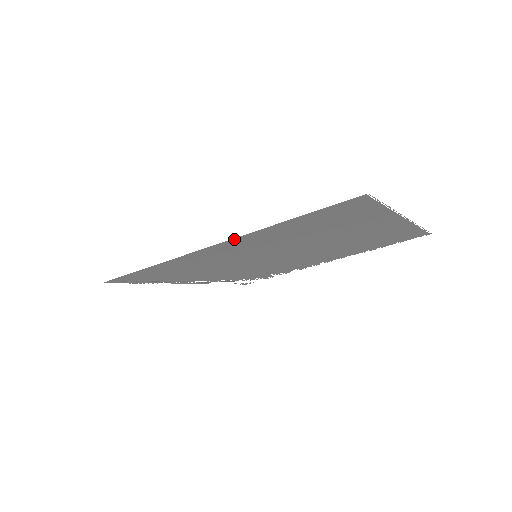
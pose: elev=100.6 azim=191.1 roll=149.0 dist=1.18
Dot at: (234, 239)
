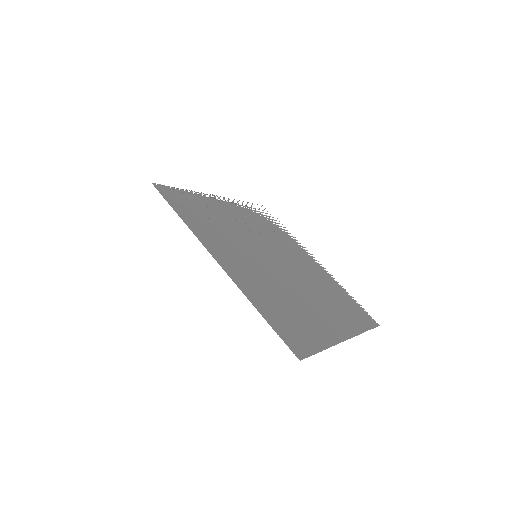
Dot at: (230, 277)
